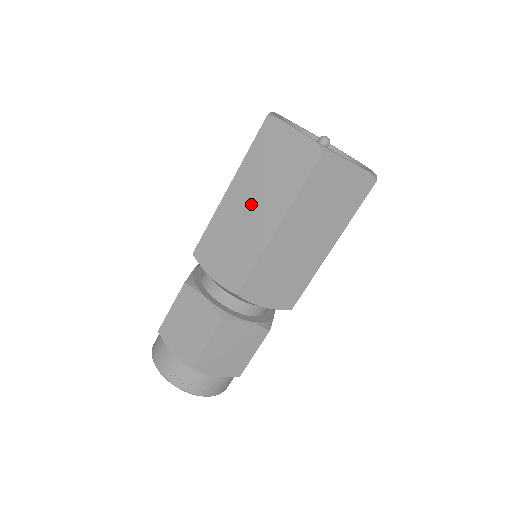
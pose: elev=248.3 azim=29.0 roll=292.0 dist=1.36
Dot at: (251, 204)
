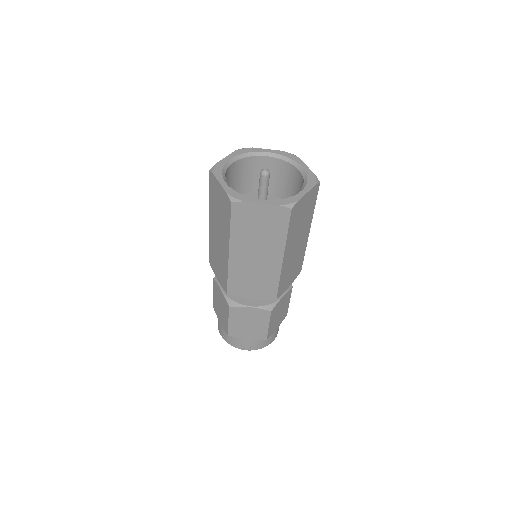
Dot at: (218, 233)
